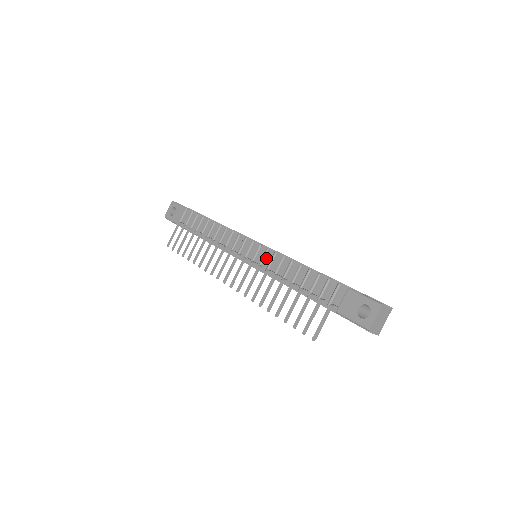
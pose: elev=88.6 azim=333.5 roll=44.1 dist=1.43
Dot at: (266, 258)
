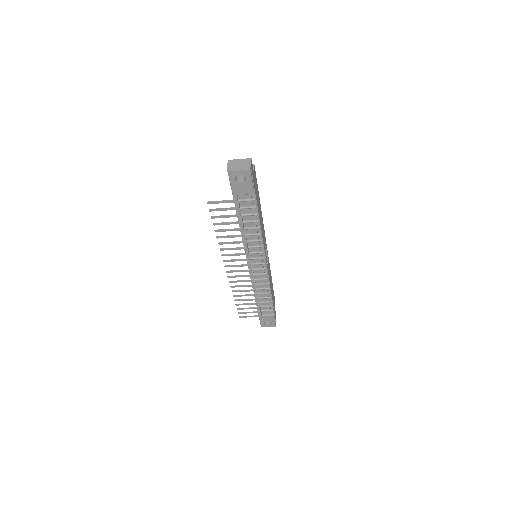
Dot at: (260, 275)
